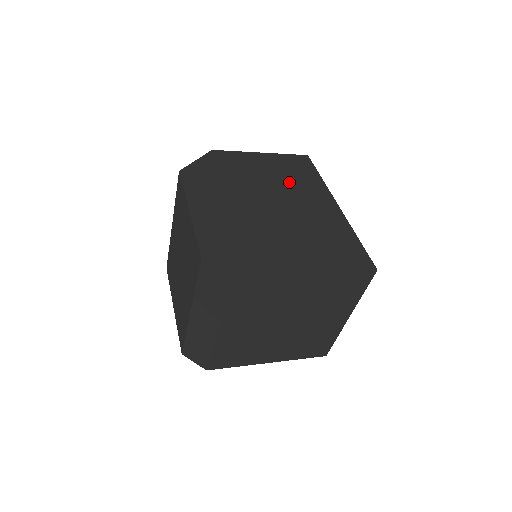
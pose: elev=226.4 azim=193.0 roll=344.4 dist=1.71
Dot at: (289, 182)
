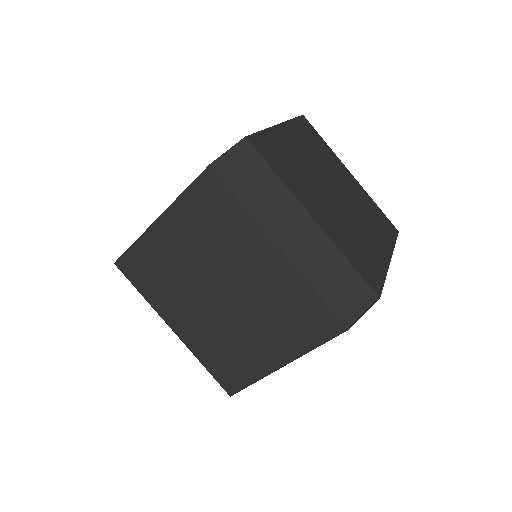
Dot at: occluded
